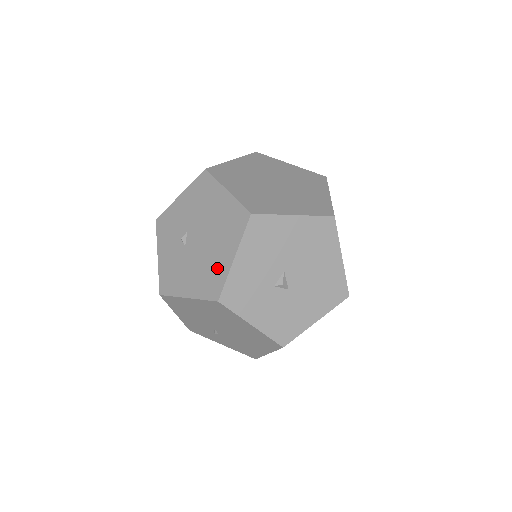
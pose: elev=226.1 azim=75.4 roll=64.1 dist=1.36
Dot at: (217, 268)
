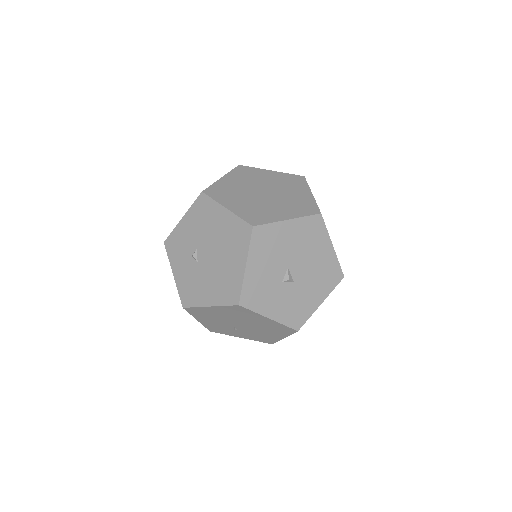
Dot at: (232, 277)
